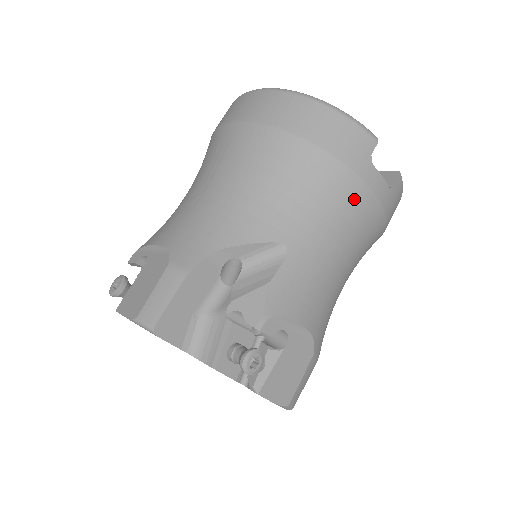
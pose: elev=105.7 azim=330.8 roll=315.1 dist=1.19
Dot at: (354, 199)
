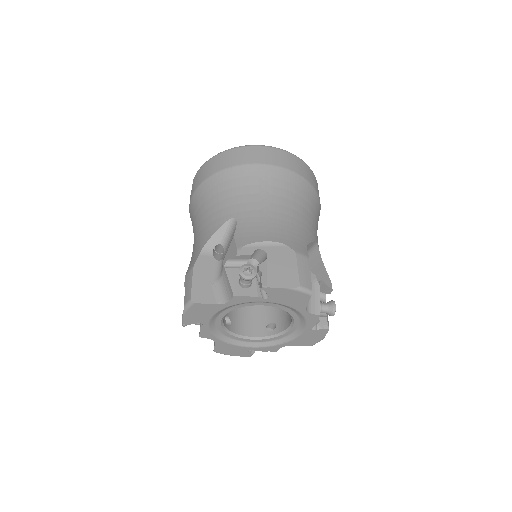
Dot at: occluded
